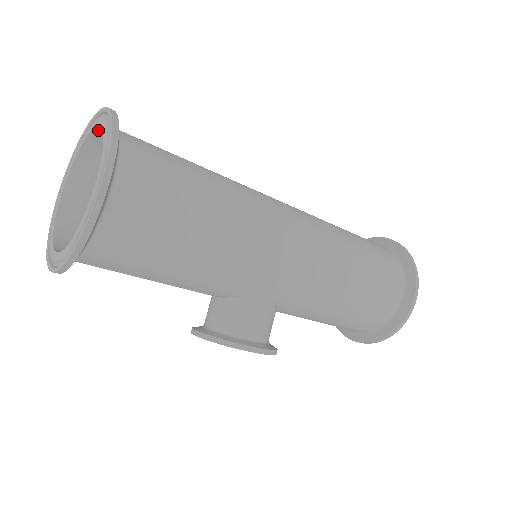
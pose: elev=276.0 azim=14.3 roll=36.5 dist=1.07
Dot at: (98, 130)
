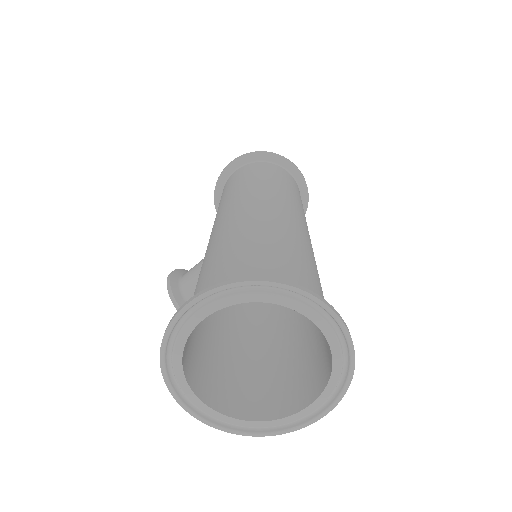
Dot at: (312, 318)
